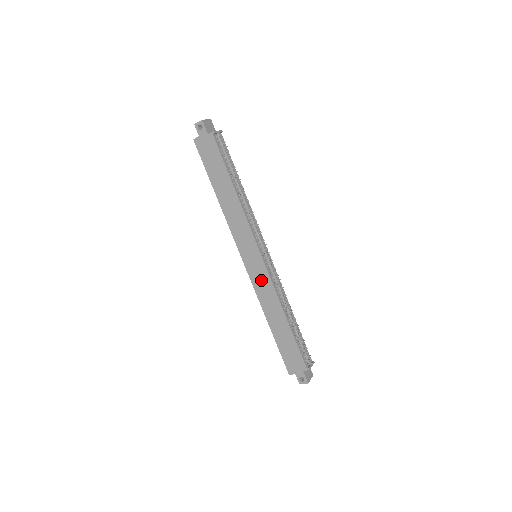
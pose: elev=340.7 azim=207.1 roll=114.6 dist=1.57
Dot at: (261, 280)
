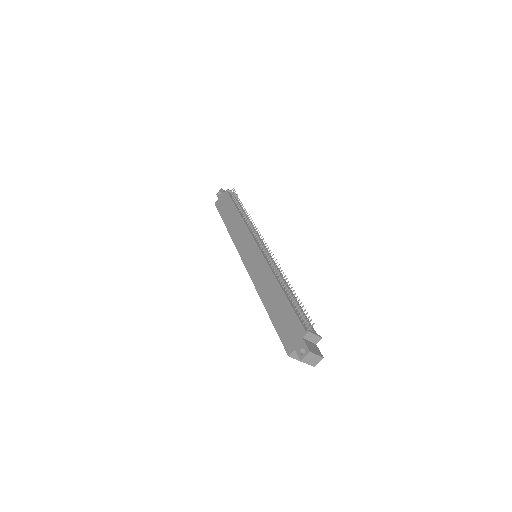
Dot at: (257, 267)
